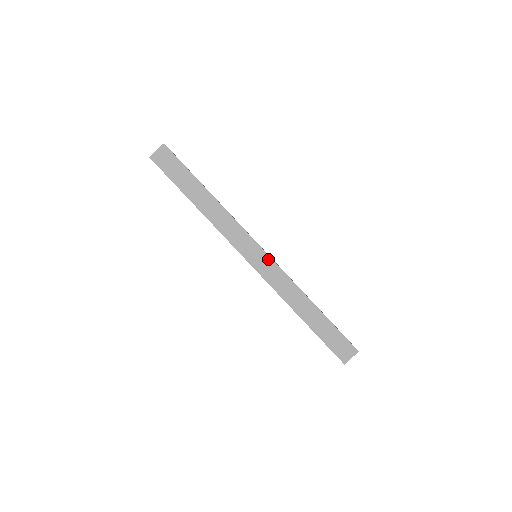
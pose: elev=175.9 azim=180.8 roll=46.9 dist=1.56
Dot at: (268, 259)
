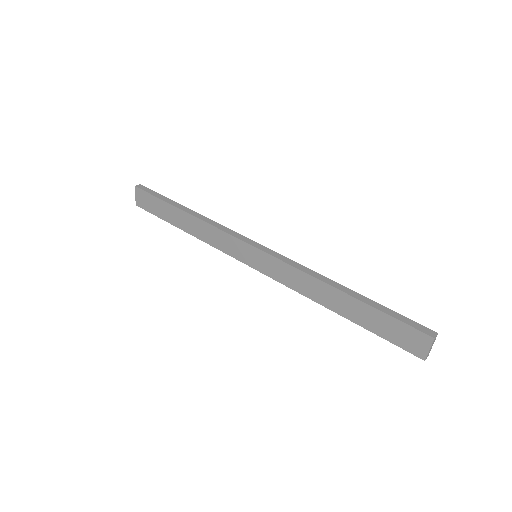
Dot at: (265, 256)
